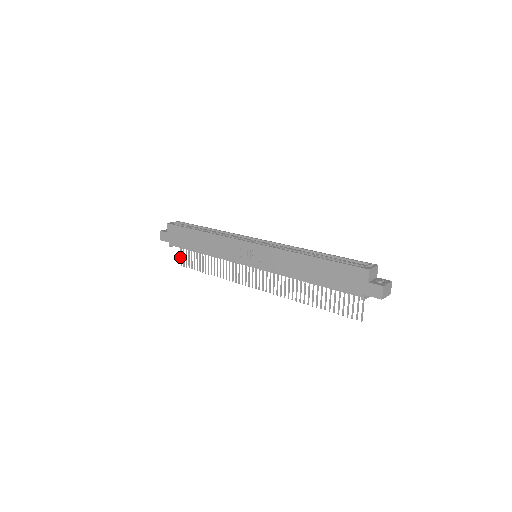
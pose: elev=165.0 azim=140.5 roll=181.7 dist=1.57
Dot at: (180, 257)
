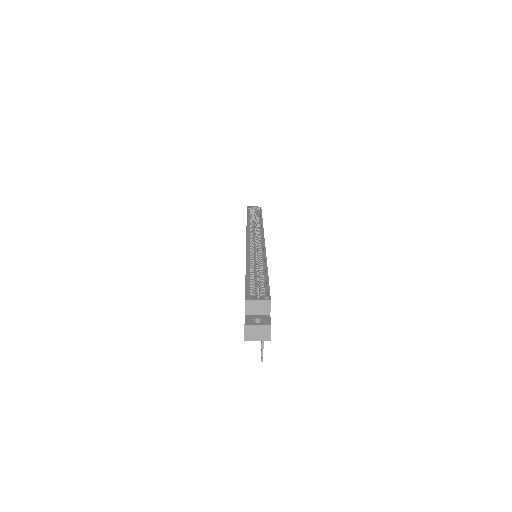
Dot at: occluded
